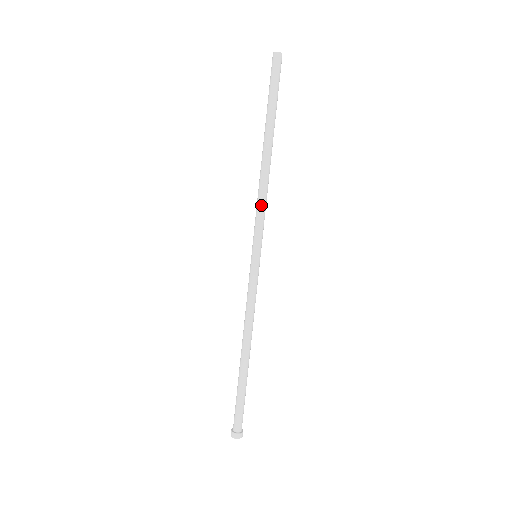
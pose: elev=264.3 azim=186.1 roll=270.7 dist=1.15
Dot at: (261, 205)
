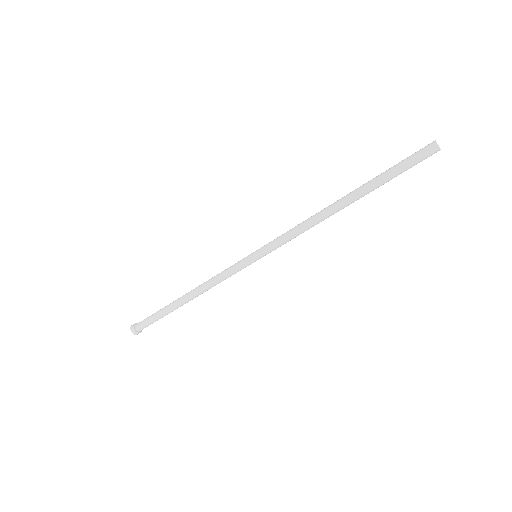
Dot at: (298, 235)
